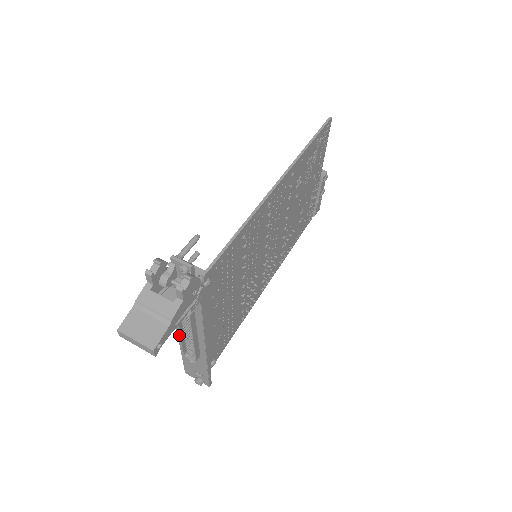
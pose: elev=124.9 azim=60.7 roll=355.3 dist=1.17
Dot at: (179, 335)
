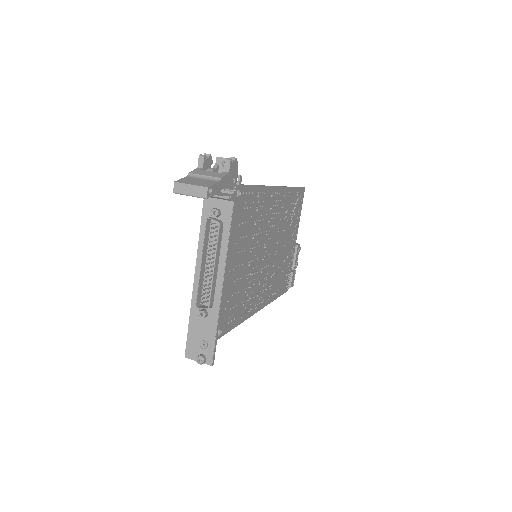
Dot at: (196, 278)
